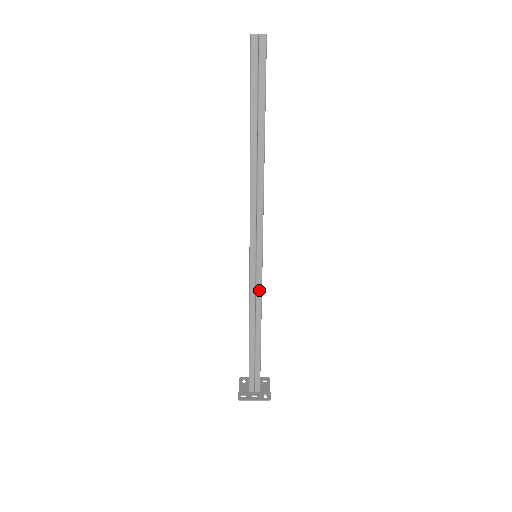
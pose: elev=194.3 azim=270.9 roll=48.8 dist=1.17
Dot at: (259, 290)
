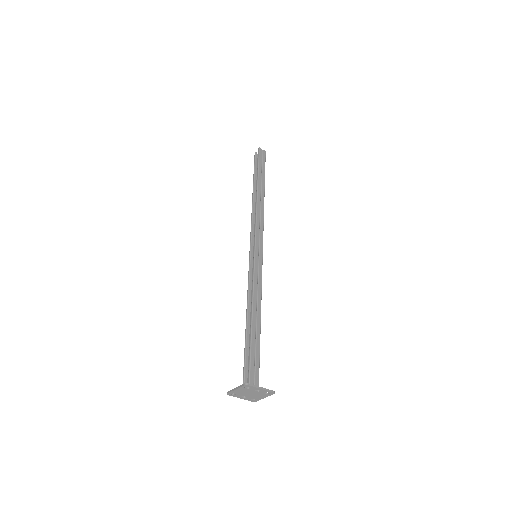
Dot at: (260, 278)
